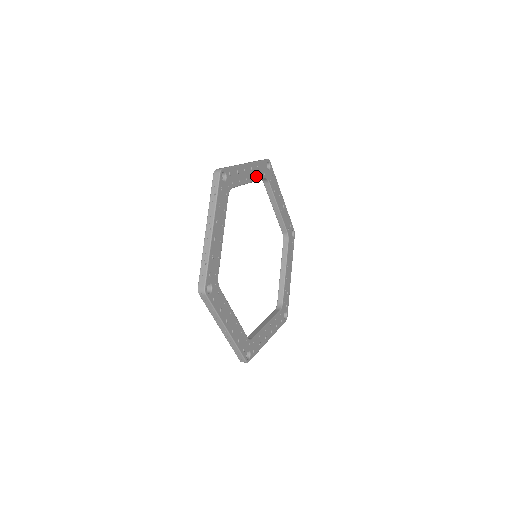
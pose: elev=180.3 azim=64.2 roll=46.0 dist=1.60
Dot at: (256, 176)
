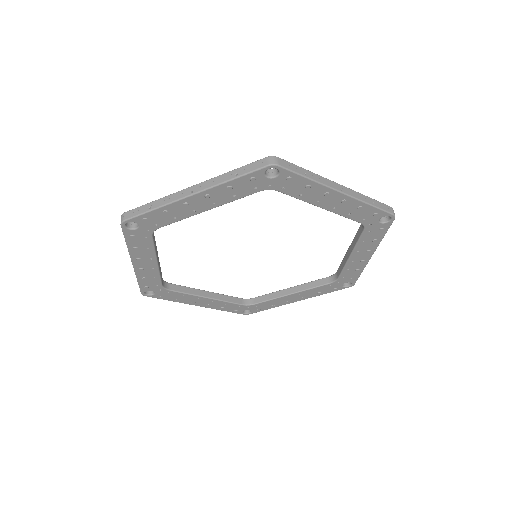
Dot at: (344, 211)
